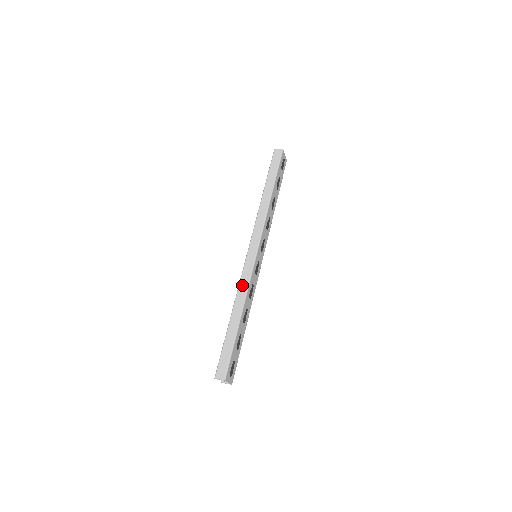
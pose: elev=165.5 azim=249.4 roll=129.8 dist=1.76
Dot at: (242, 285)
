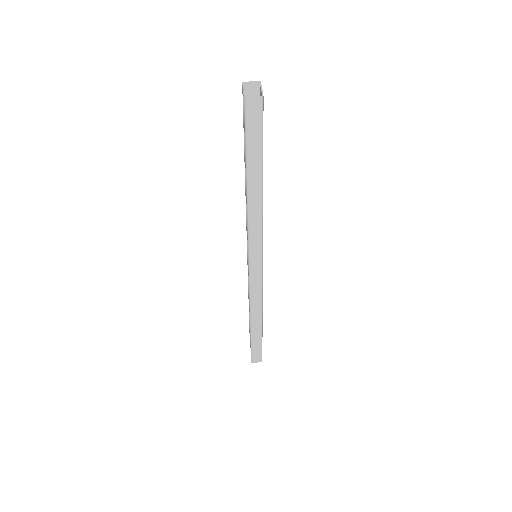
Dot at: (254, 299)
